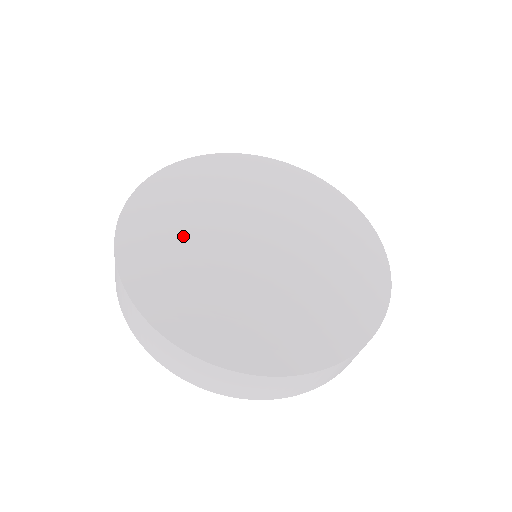
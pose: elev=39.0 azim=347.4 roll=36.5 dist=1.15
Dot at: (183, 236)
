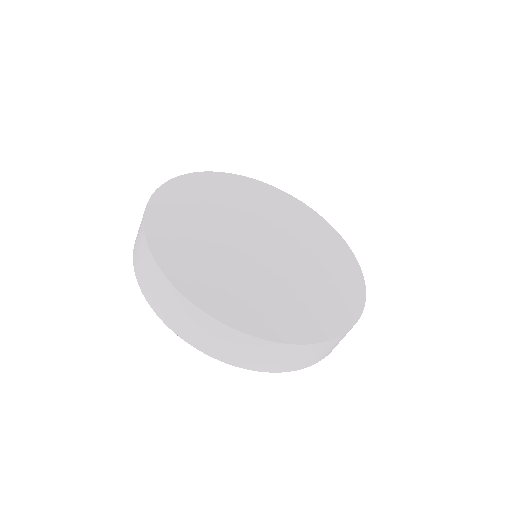
Dot at: (202, 219)
